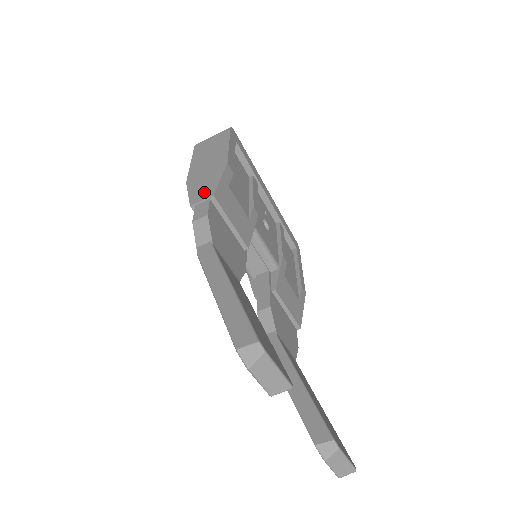
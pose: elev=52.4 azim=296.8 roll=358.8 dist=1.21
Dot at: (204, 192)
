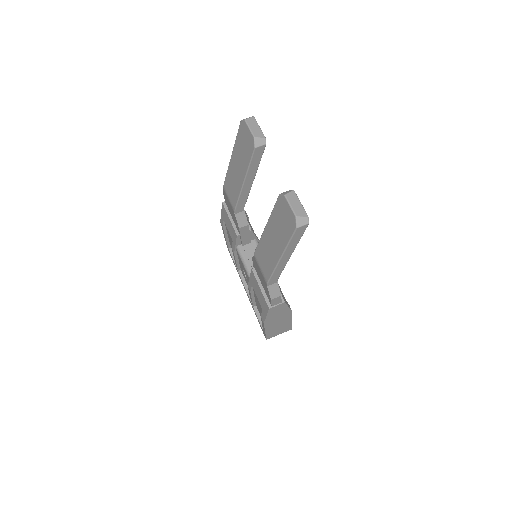
Dot at: occluded
